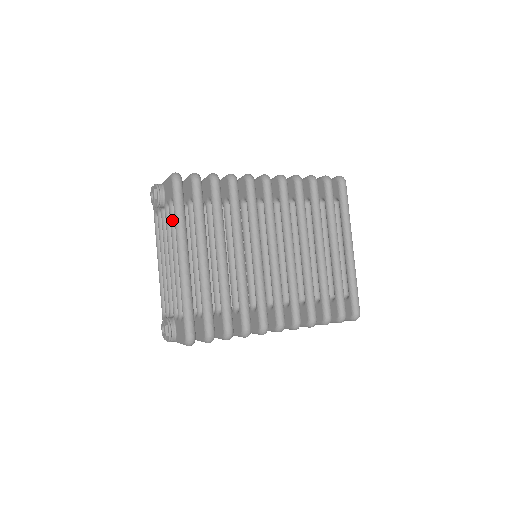
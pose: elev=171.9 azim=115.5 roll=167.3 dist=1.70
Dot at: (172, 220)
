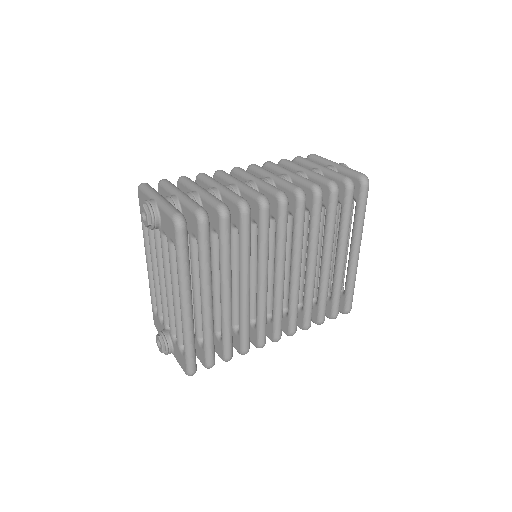
Dot at: (172, 259)
